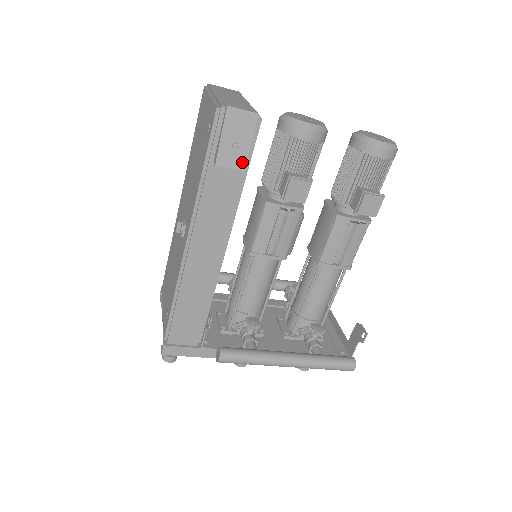
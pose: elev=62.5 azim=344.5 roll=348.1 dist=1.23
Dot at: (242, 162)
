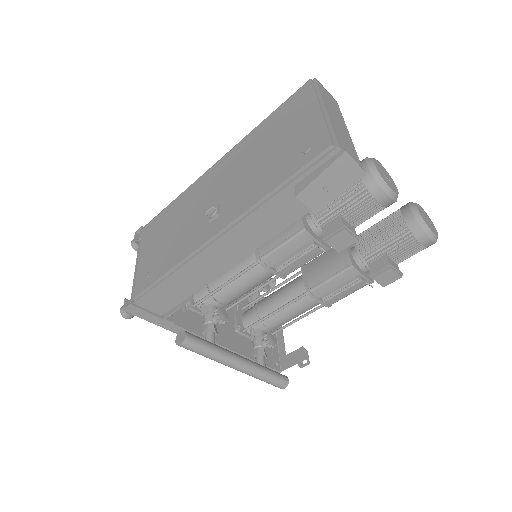
Dot at: (321, 205)
